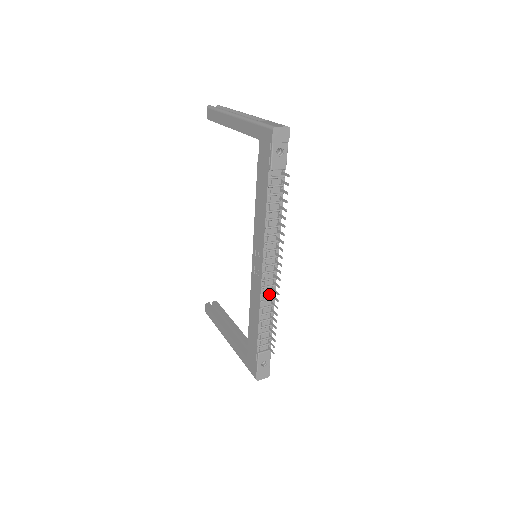
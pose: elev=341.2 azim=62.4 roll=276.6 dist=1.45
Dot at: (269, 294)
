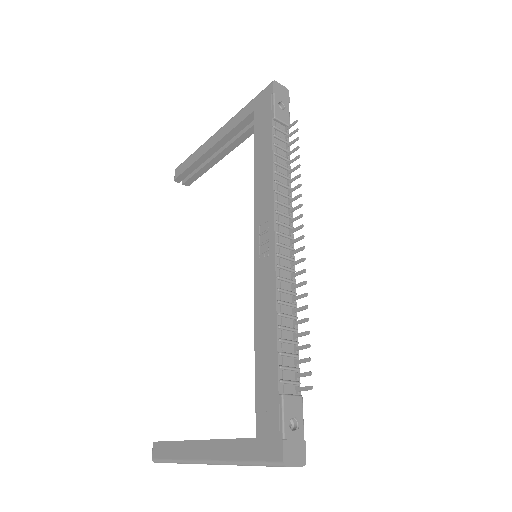
Dot at: (287, 283)
